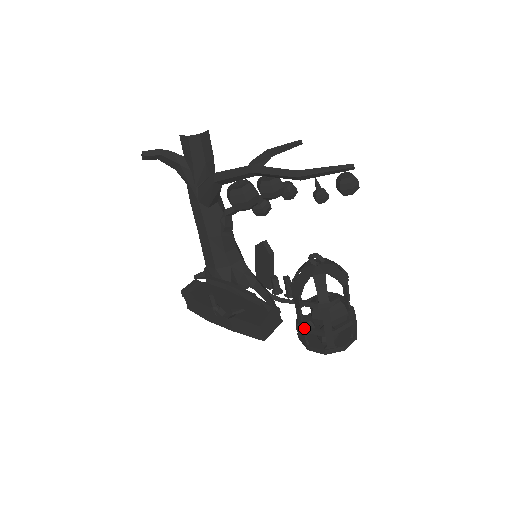
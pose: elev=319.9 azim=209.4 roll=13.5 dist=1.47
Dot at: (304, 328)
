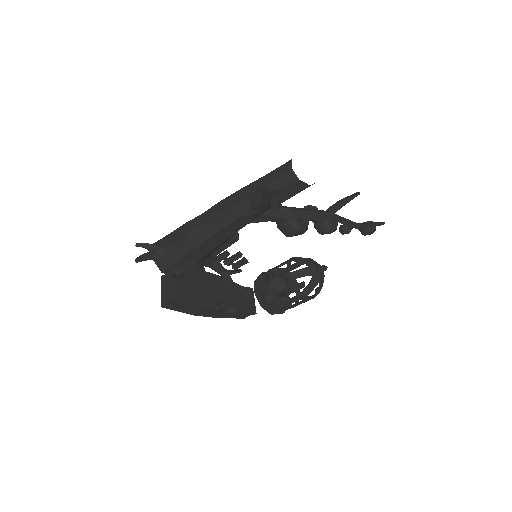
Dot at: (285, 307)
